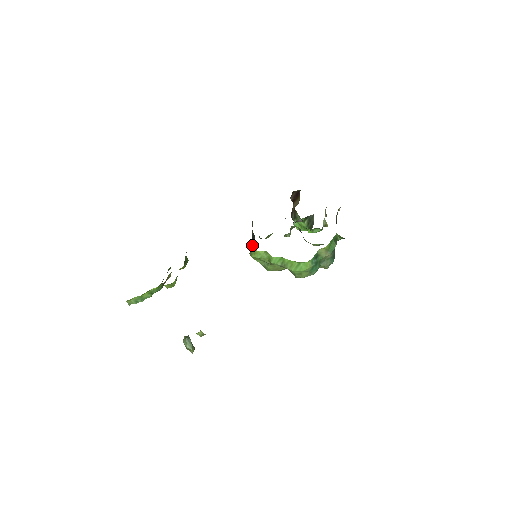
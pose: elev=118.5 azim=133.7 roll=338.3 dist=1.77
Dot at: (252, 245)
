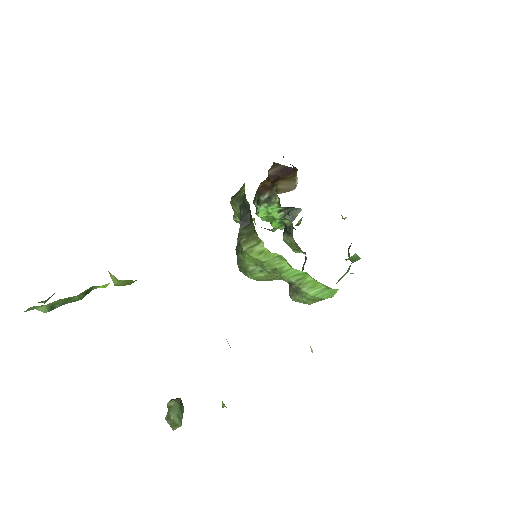
Dot at: (253, 237)
